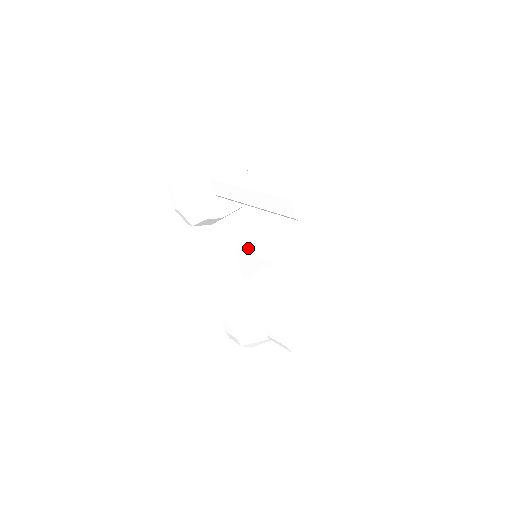
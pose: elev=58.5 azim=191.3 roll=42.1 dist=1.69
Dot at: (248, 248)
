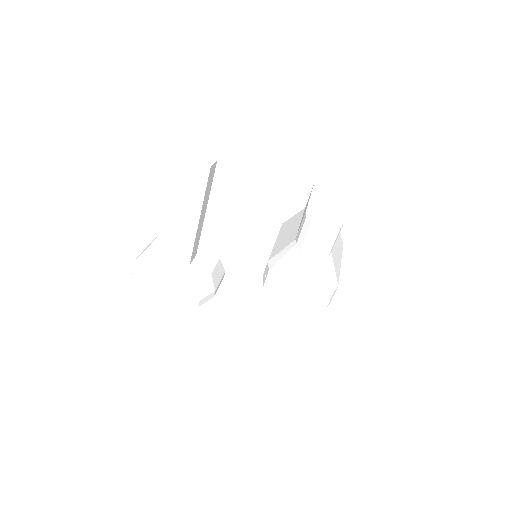
Dot at: occluded
